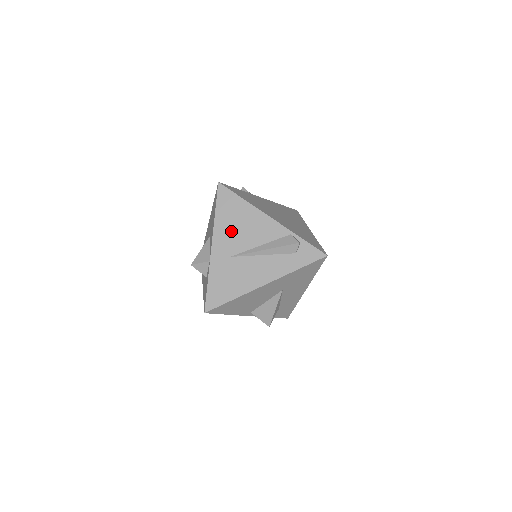
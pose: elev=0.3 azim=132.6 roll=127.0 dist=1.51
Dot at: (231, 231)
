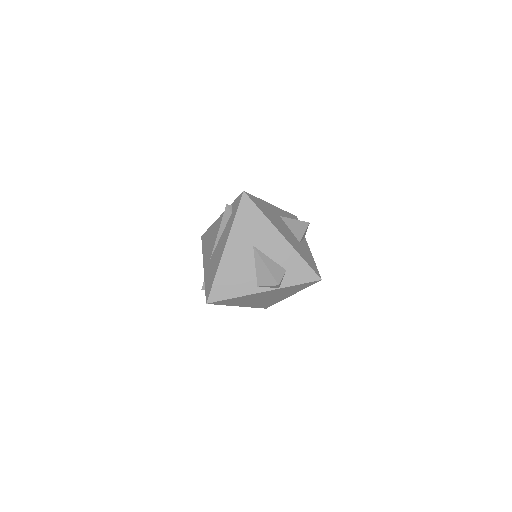
Dot at: (208, 248)
